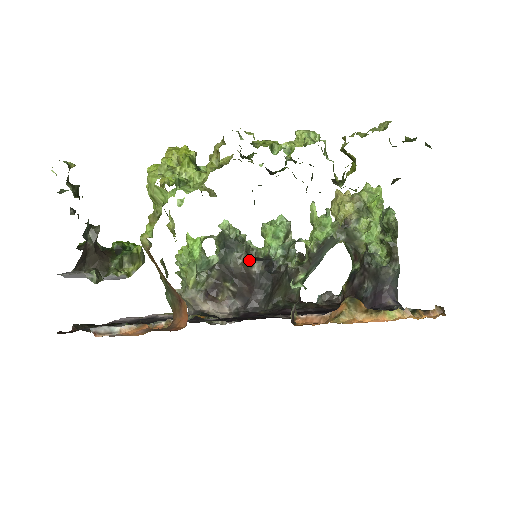
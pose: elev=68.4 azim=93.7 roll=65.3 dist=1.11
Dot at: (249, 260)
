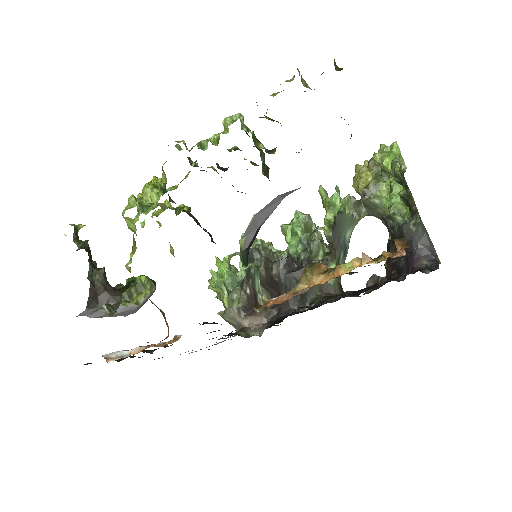
Dot at: (268, 264)
